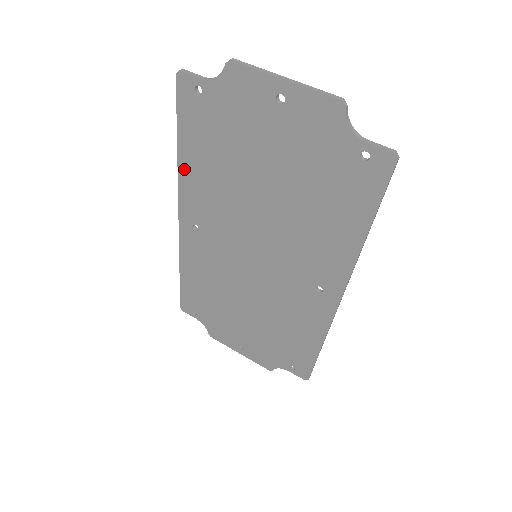
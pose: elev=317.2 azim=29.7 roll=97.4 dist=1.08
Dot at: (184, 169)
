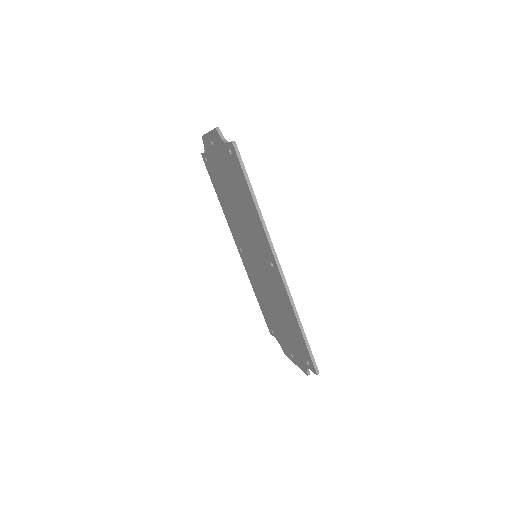
Dot at: (224, 210)
